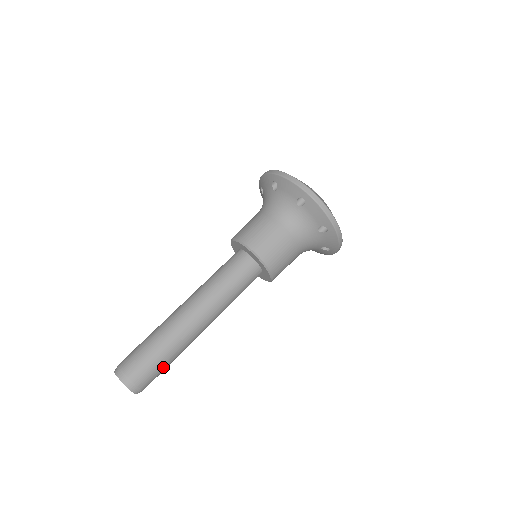
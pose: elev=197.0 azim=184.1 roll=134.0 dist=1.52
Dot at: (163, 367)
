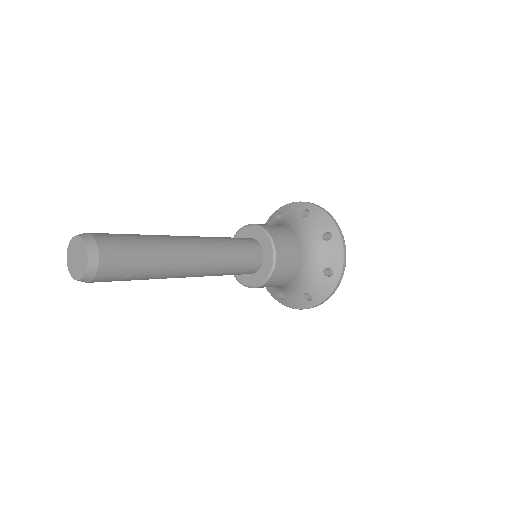
Dot at: (132, 273)
